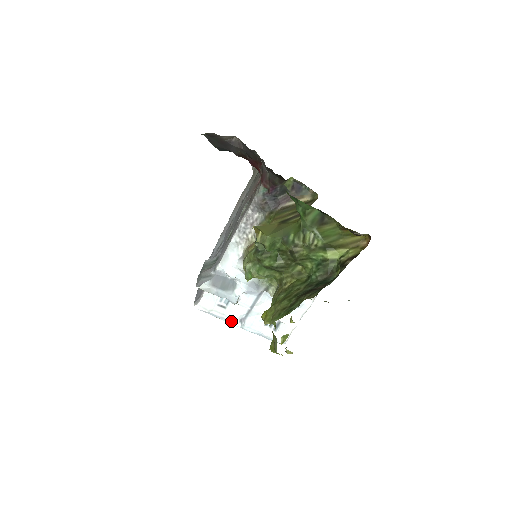
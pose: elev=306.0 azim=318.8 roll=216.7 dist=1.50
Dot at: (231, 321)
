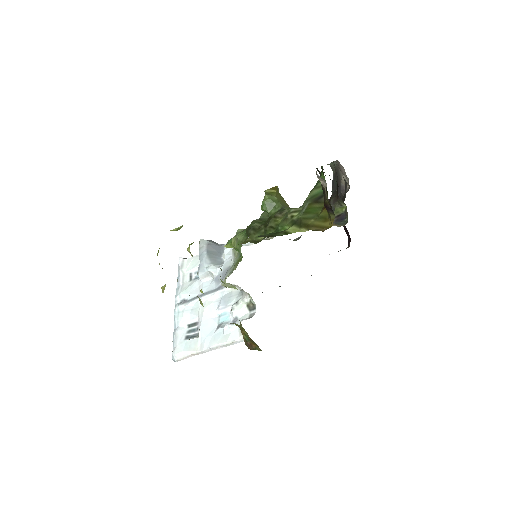
Dot at: (179, 293)
